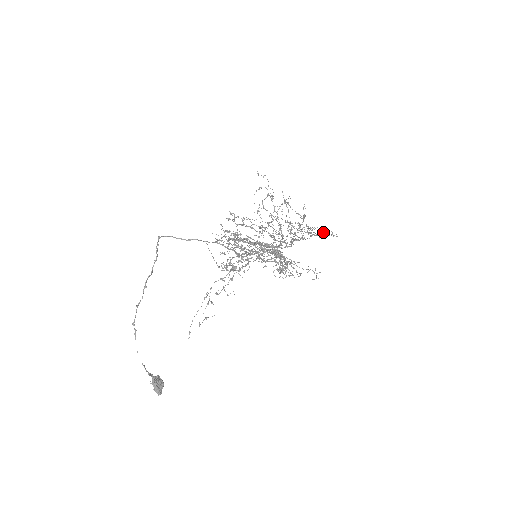
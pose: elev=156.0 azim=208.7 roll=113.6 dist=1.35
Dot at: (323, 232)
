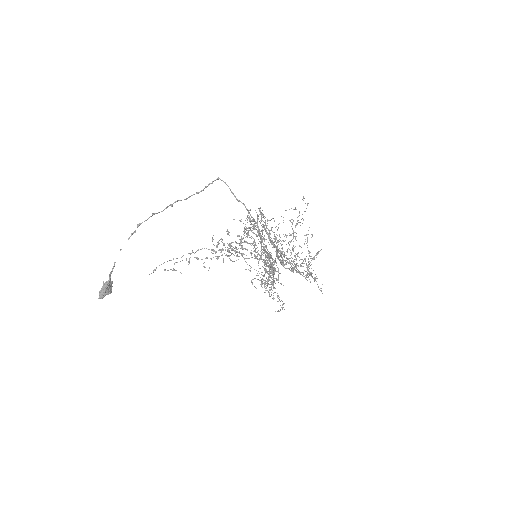
Dot at: occluded
